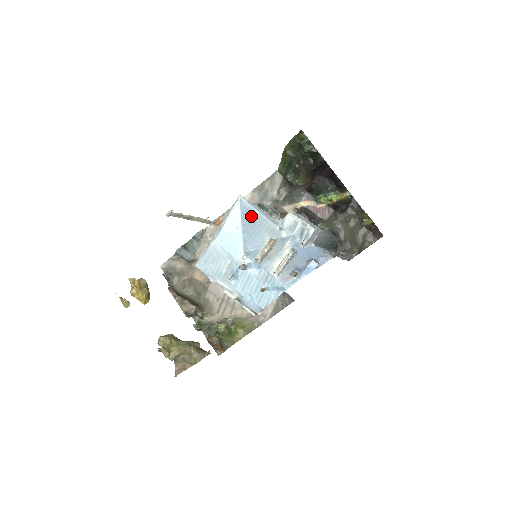
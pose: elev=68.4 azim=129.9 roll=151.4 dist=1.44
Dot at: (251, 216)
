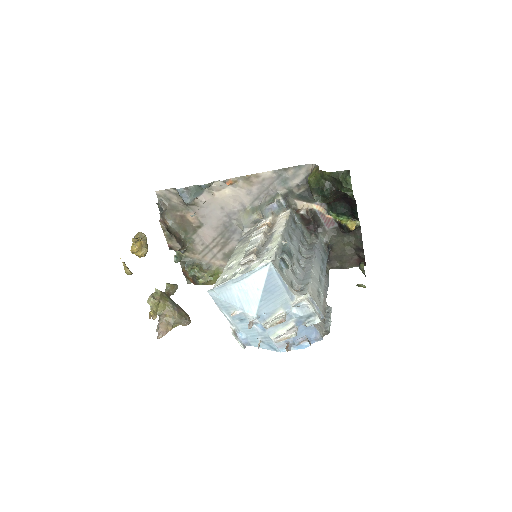
Dot at: (274, 285)
